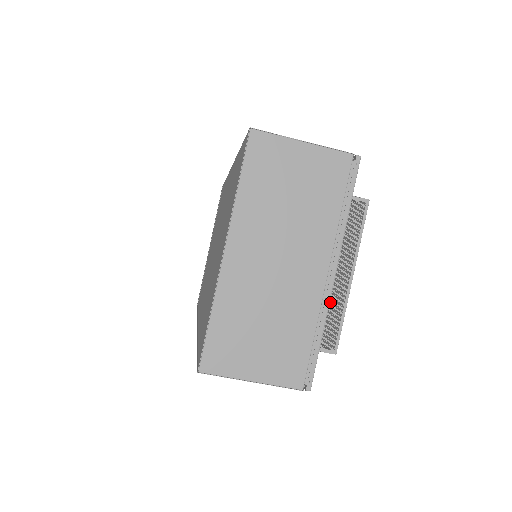
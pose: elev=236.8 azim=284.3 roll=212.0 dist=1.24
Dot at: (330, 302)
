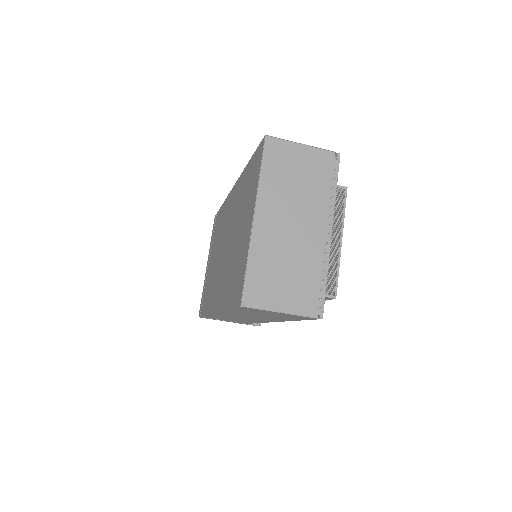
Dot at: occluded
